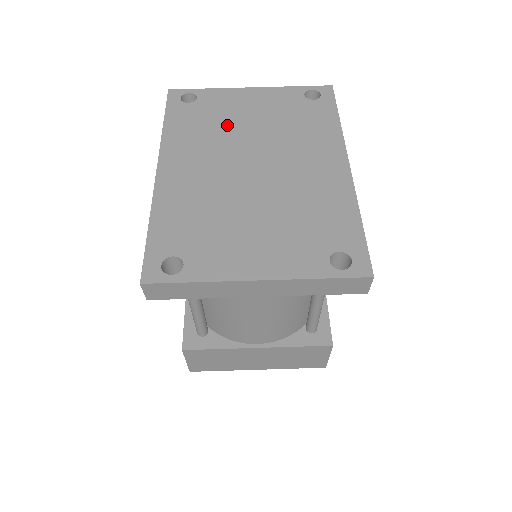
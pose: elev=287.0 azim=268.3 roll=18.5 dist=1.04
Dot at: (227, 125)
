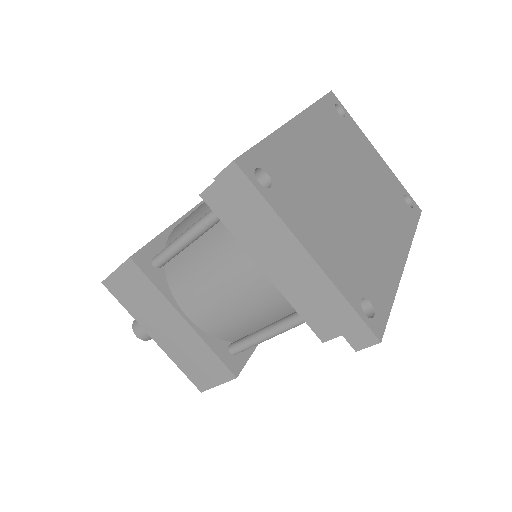
Dot at: (352, 152)
